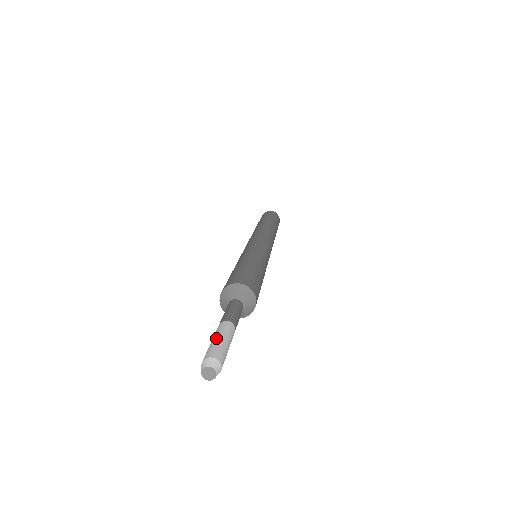
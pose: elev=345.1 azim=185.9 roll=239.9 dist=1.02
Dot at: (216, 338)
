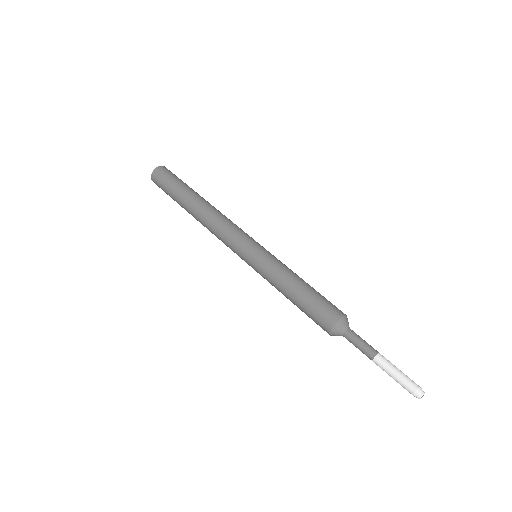
Dot at: (397, 373)
